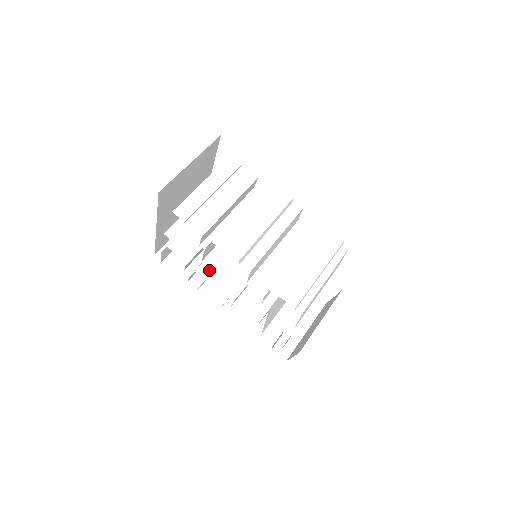
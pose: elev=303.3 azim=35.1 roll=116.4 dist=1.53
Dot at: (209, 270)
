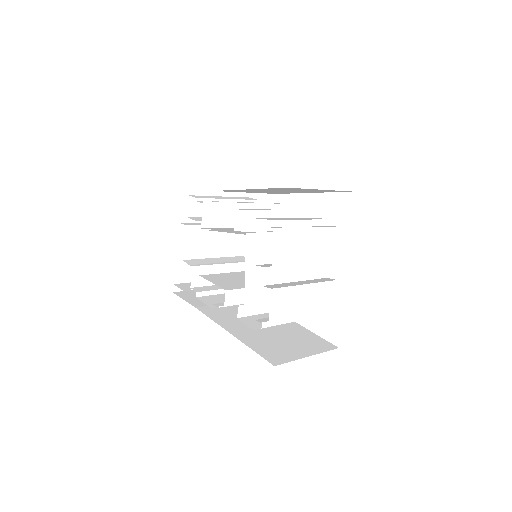
Dot at: (213, 277)
